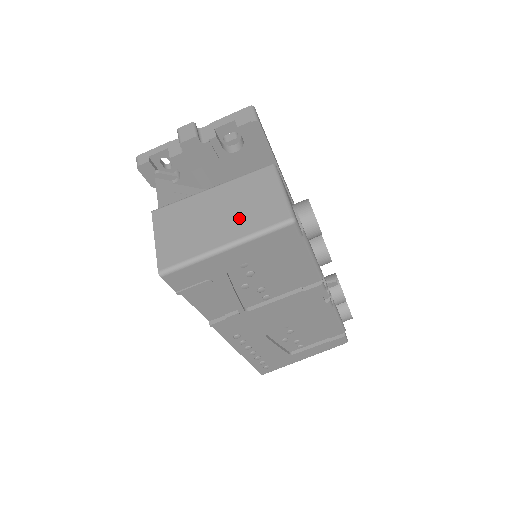
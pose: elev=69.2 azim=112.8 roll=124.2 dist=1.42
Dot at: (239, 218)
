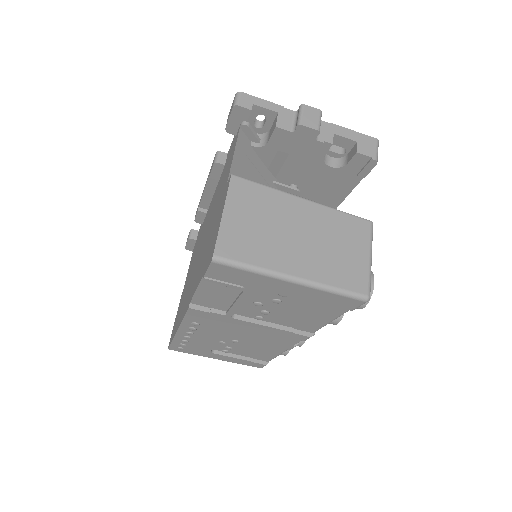
Dot at: (320, 257)
